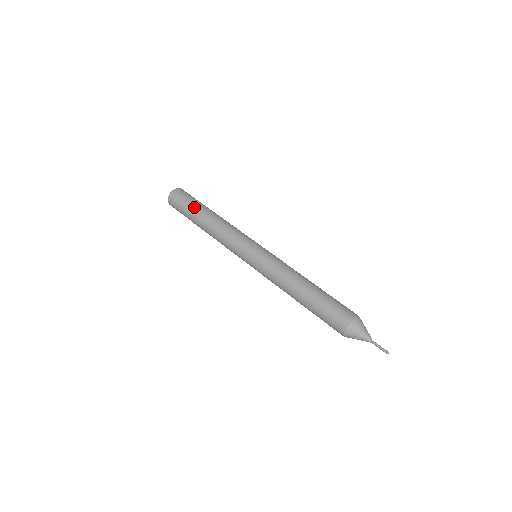
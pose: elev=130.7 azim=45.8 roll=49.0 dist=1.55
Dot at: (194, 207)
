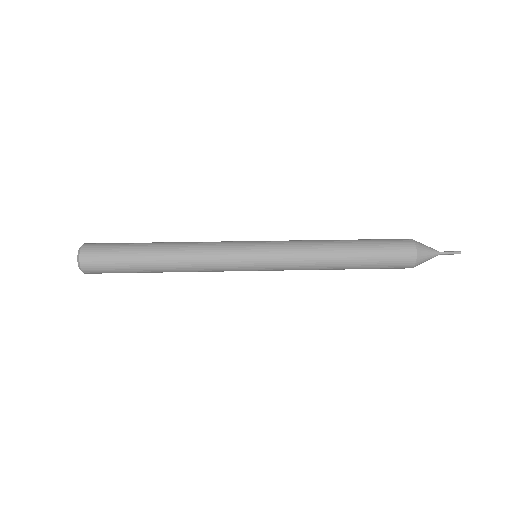
Dot at: (134, 245)
